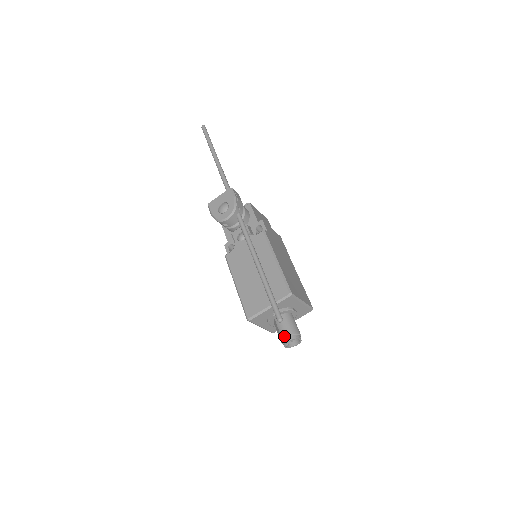
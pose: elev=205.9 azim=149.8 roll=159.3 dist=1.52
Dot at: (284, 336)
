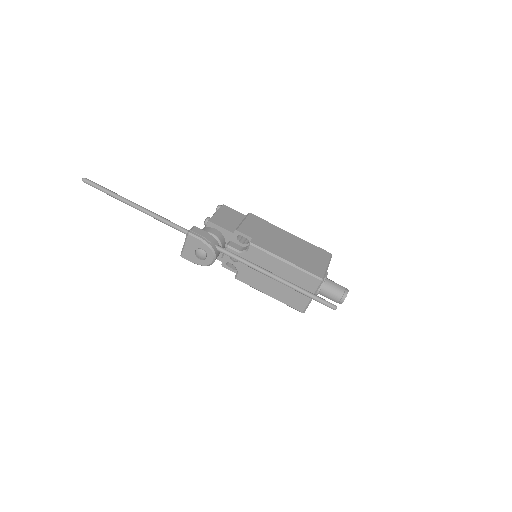
Dot at: (337, 301)
